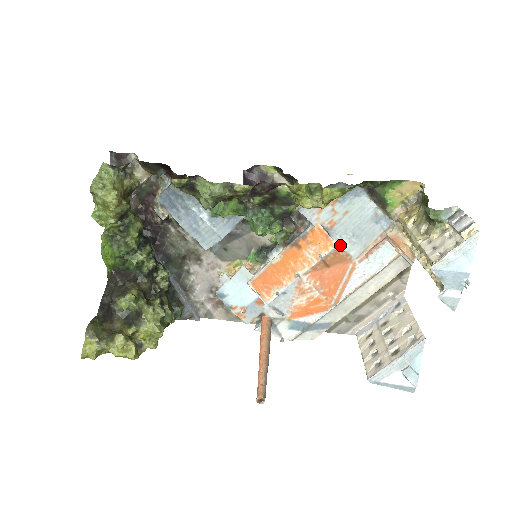
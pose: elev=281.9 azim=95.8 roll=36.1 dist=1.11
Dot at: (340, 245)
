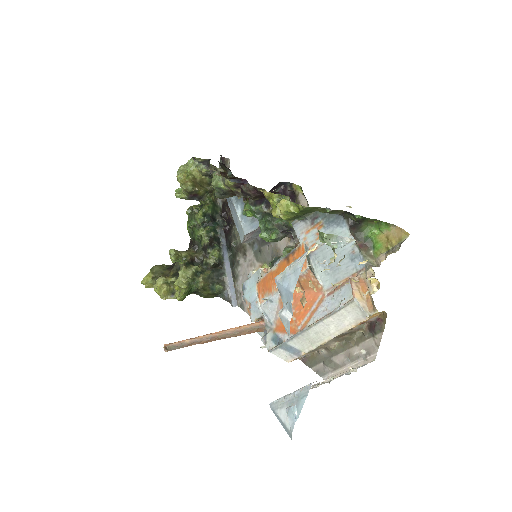
Dot at: (317, 271)
